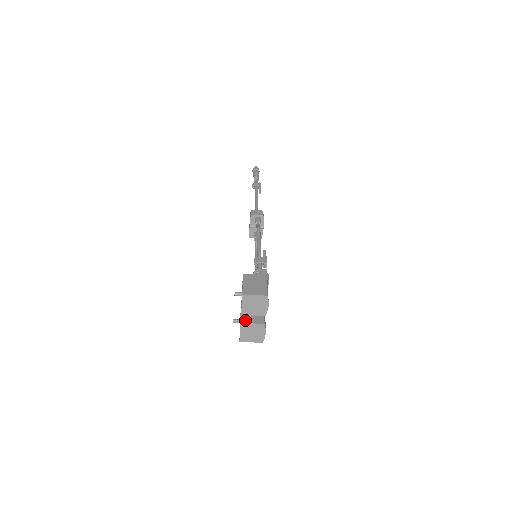
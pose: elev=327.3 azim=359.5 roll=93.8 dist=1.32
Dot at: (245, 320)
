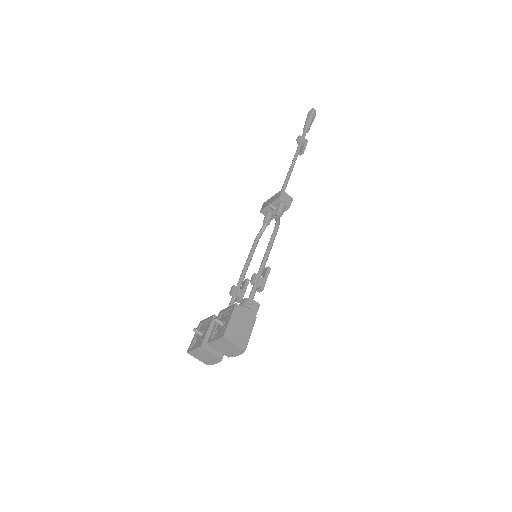
Dot at: (207, 345)
